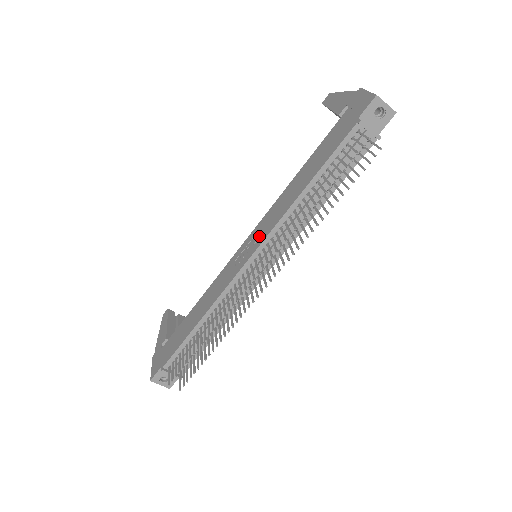
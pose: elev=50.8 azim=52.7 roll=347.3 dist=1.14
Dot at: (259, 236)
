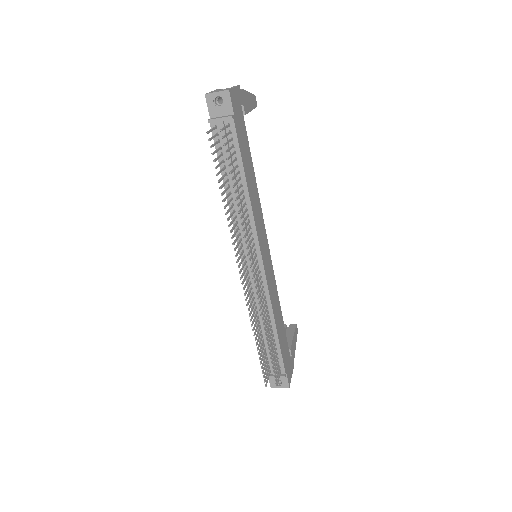
Dot at: occluded
